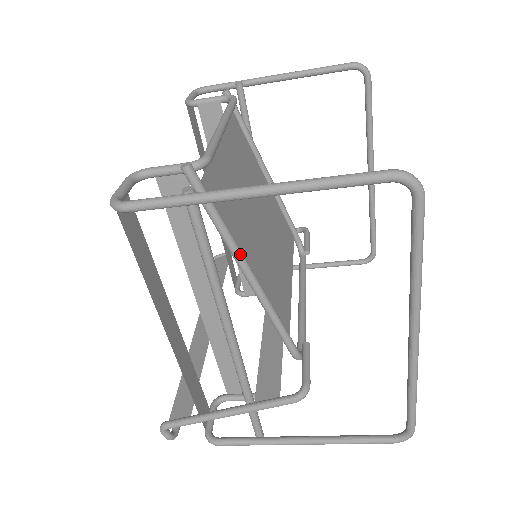
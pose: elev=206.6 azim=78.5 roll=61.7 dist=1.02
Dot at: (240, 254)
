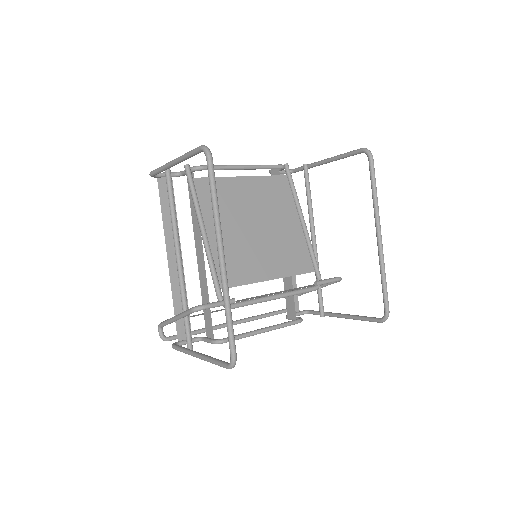
Dot at: (199, 216)
